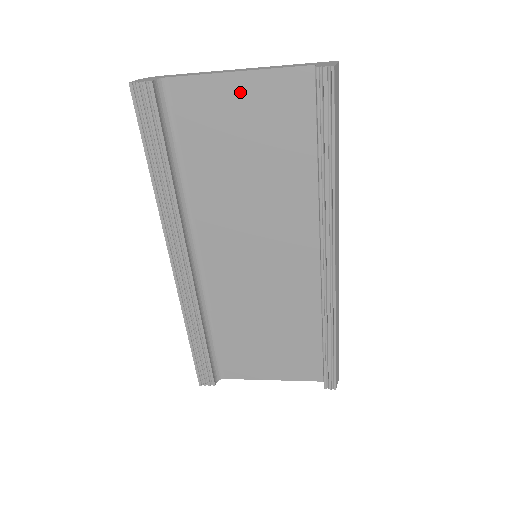
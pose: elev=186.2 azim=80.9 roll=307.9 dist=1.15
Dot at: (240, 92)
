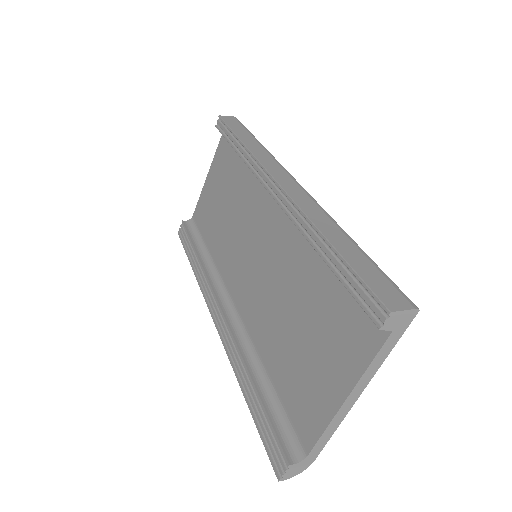
Dot at: (211, 181)
